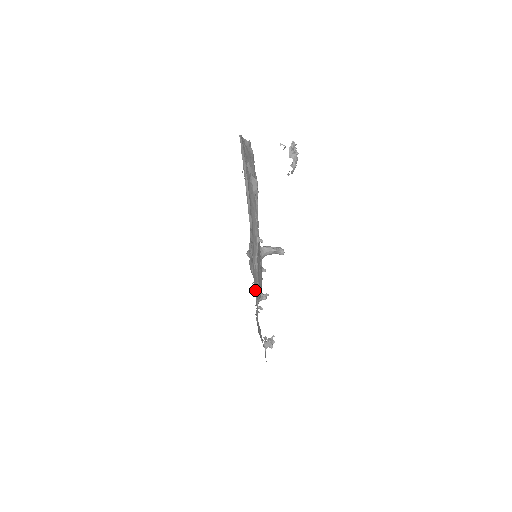
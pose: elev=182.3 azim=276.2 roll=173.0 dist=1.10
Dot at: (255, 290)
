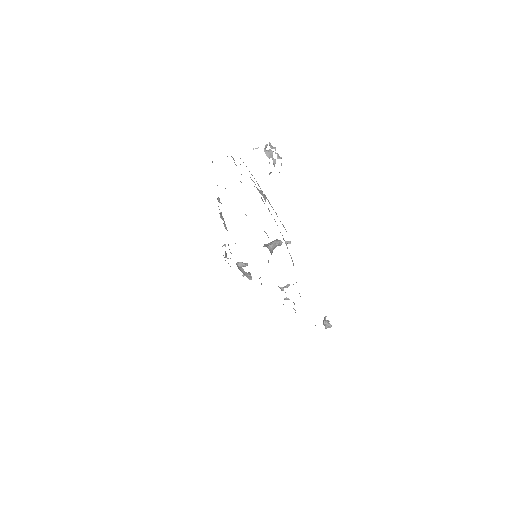
Dot at: occluded
